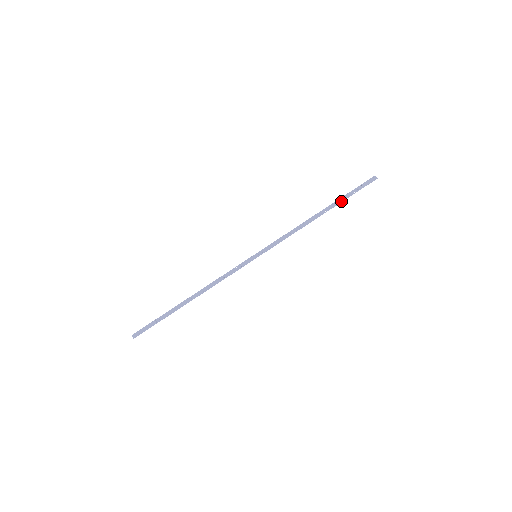
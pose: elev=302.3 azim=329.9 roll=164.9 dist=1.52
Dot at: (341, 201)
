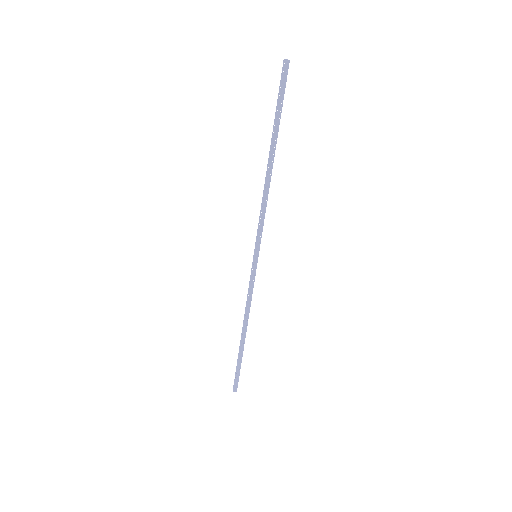
Dot at: (278, 128)
